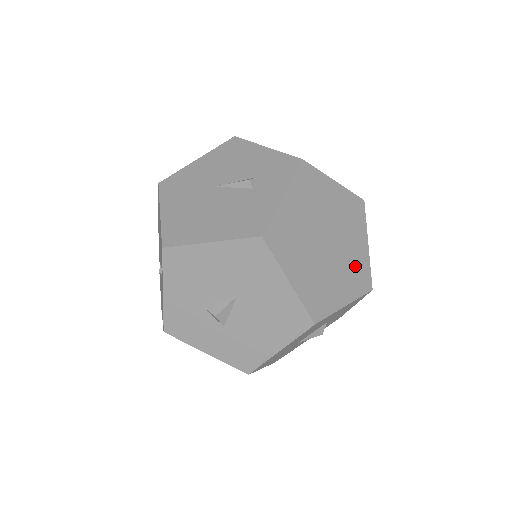
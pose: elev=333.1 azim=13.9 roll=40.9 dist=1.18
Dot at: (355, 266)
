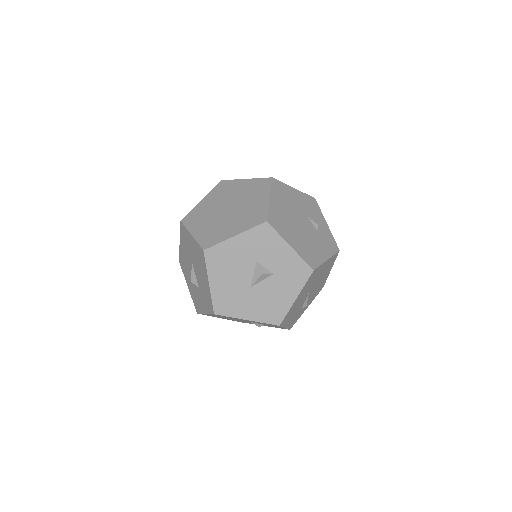
Dot at: (252, 213)
